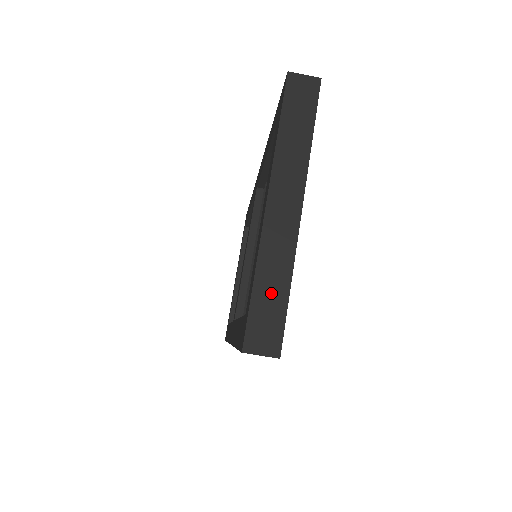
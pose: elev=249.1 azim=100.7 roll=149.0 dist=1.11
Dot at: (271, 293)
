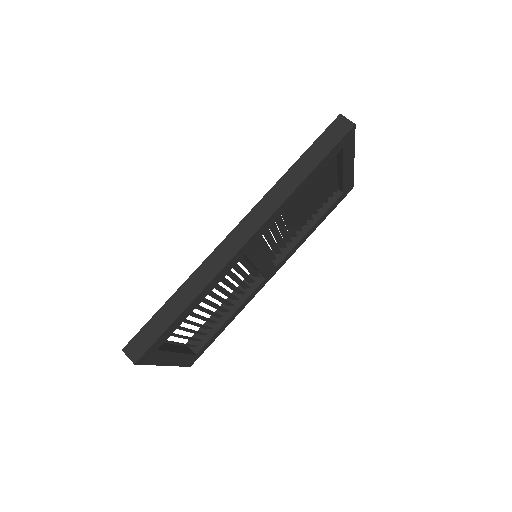
Dot at: occluded
